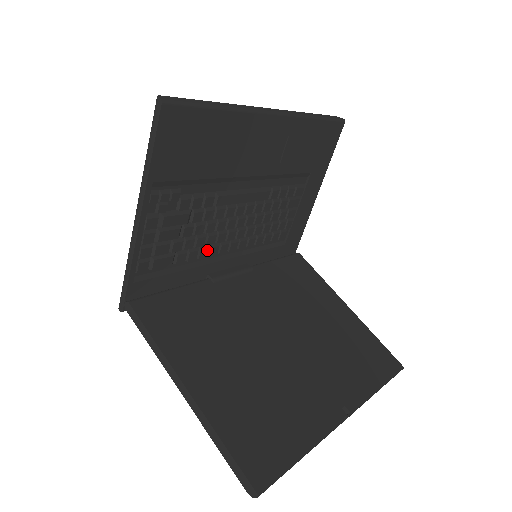
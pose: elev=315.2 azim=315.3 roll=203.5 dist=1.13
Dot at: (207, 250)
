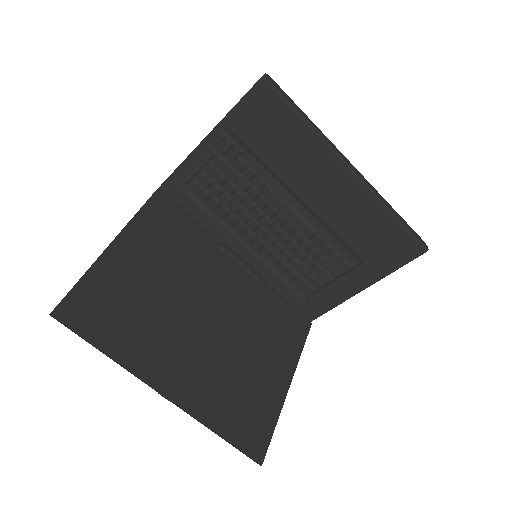
Dot at: (235, 221)
